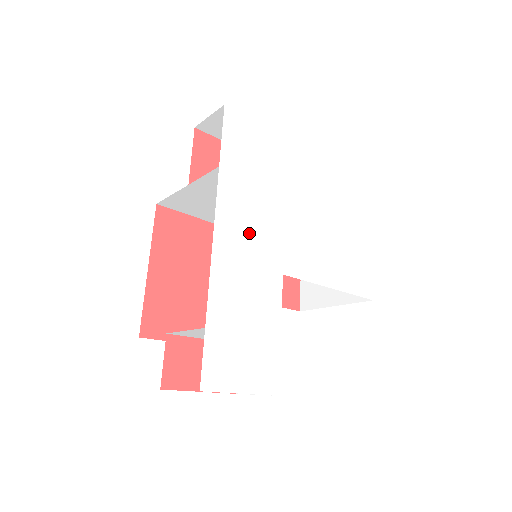
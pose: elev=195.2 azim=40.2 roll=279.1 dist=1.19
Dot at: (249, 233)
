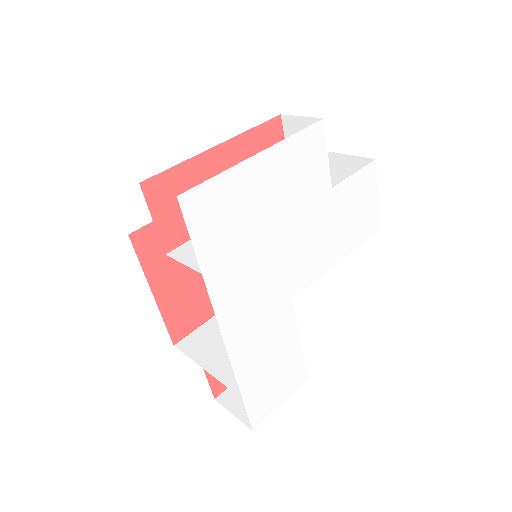
Dot at: (253, 300)
